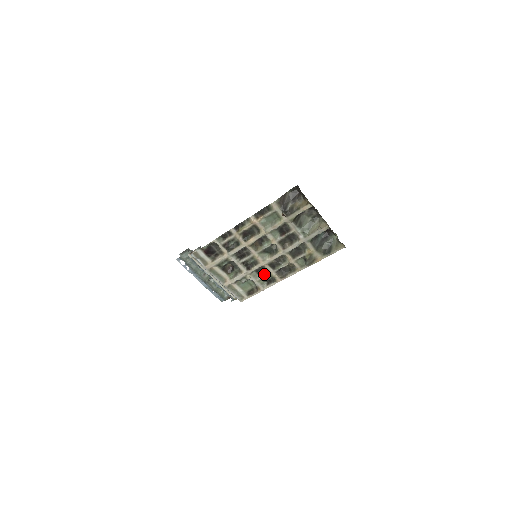
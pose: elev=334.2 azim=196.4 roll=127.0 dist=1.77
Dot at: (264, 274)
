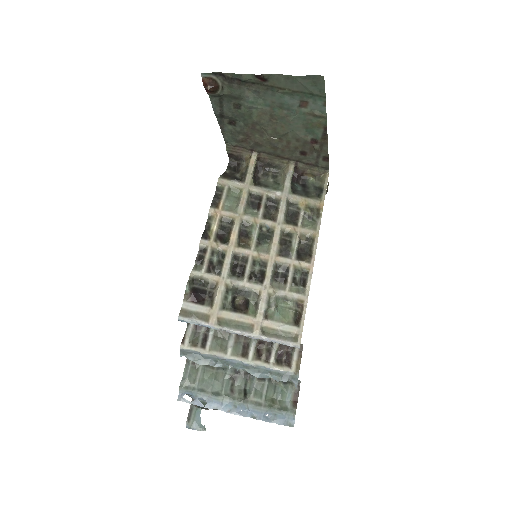
Dot at: (287, 274)
